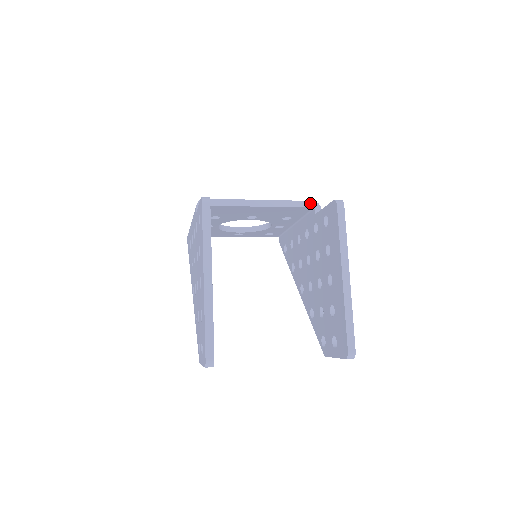
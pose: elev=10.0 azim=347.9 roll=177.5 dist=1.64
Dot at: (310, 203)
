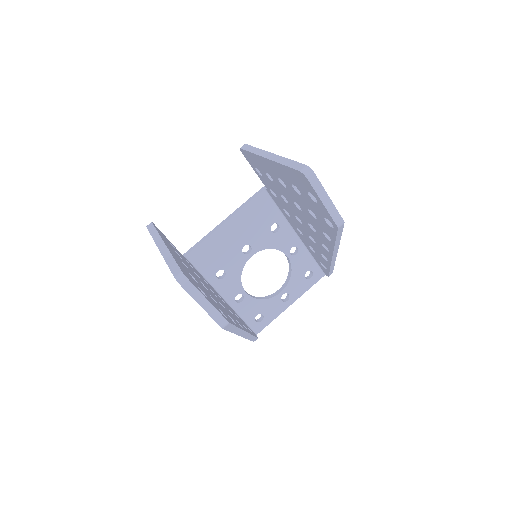
Dot at: (260, 190)
